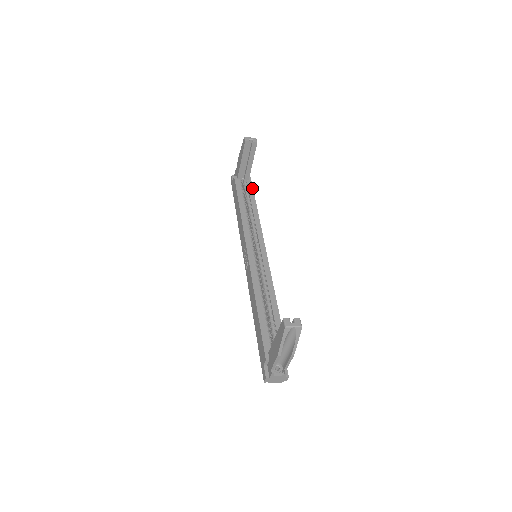
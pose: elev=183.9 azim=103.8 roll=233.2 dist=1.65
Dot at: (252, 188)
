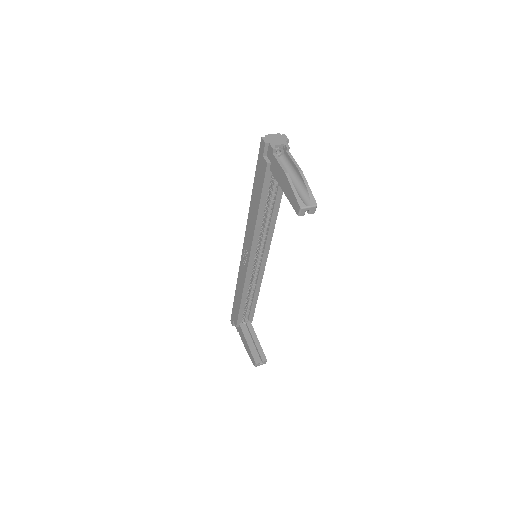
Dot at: occluded
